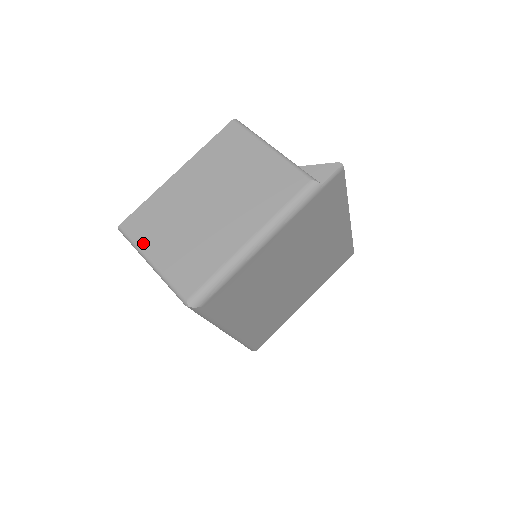
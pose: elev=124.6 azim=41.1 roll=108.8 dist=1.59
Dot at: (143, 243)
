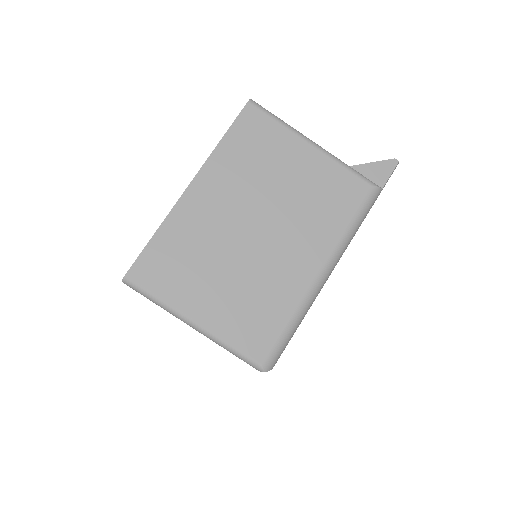
Dot at: (173, 298)
